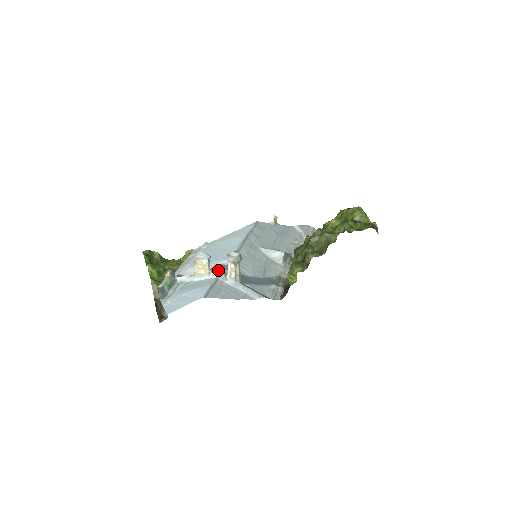
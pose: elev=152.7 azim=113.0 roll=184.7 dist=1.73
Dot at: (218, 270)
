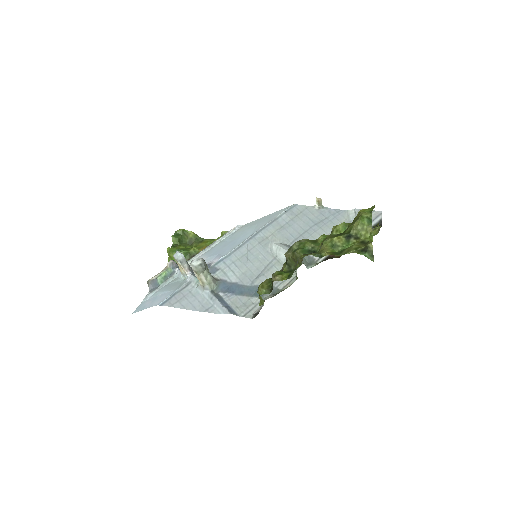
Dot at: occluded
